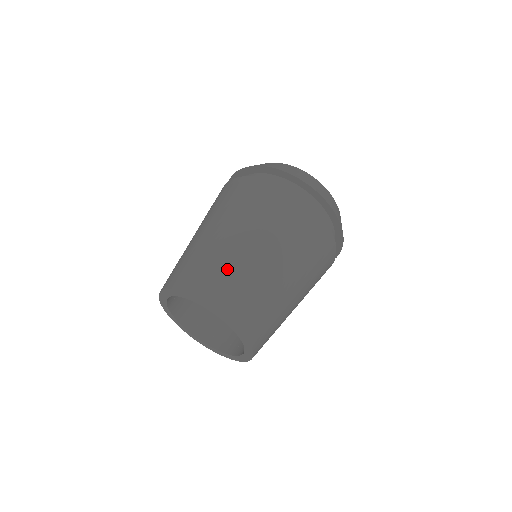
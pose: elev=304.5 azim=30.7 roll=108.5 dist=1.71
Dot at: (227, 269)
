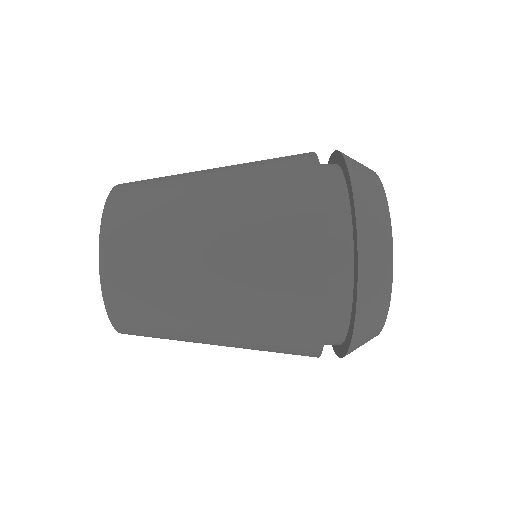
Dot at: (158, 206)
